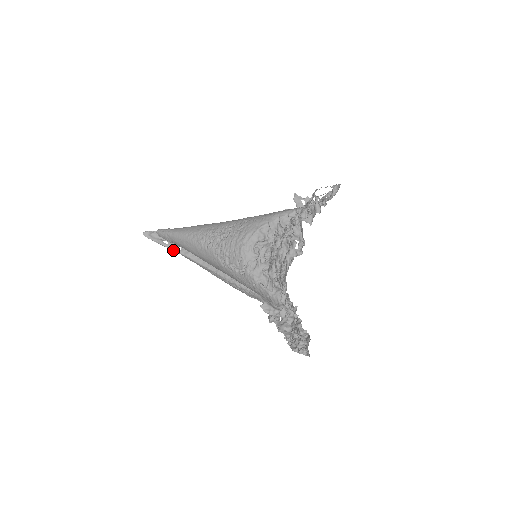
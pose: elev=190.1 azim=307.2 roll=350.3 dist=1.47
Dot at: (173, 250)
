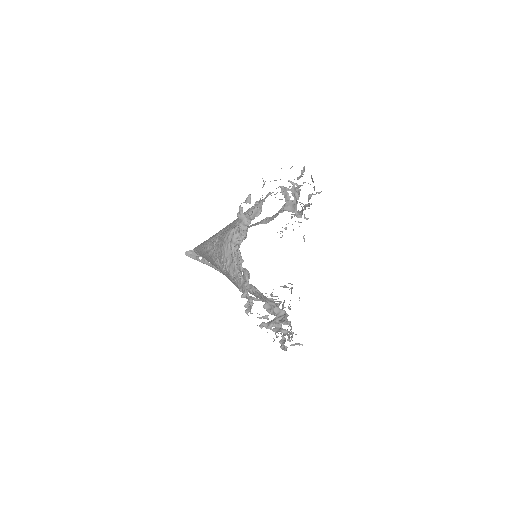
Dot at: occluded
